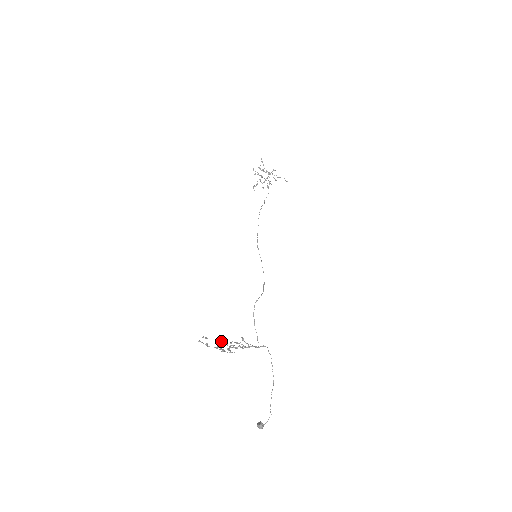
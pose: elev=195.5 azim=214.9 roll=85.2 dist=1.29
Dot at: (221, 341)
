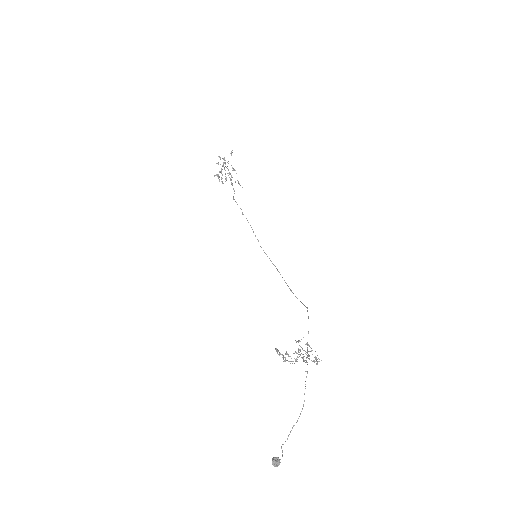
Dot at: occluded
